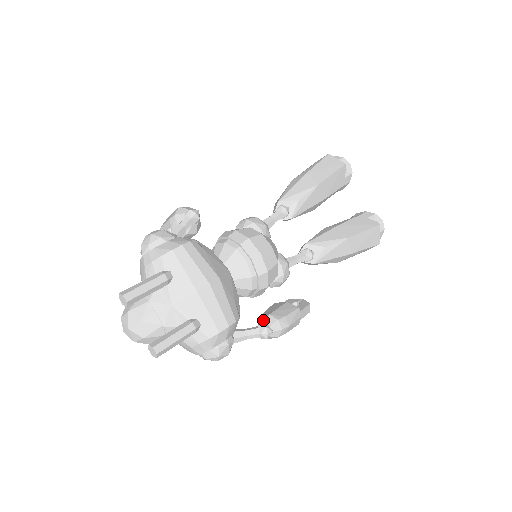
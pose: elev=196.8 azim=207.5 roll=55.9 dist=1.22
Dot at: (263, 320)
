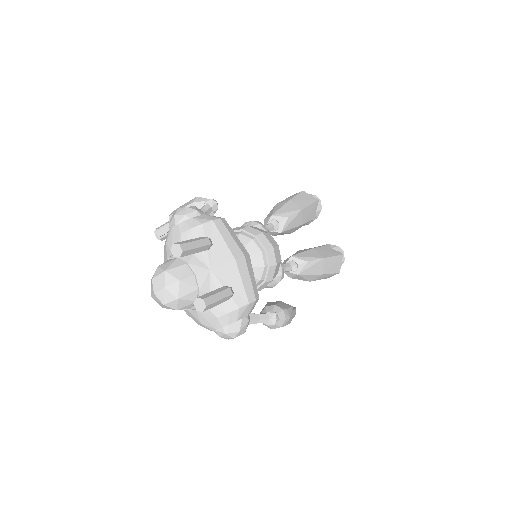
Dot at: (269, 309)
